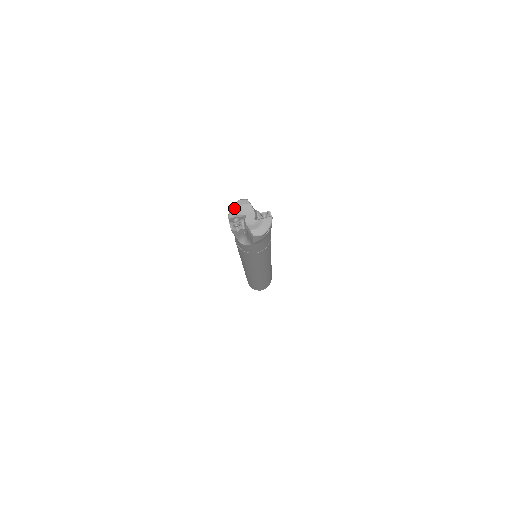
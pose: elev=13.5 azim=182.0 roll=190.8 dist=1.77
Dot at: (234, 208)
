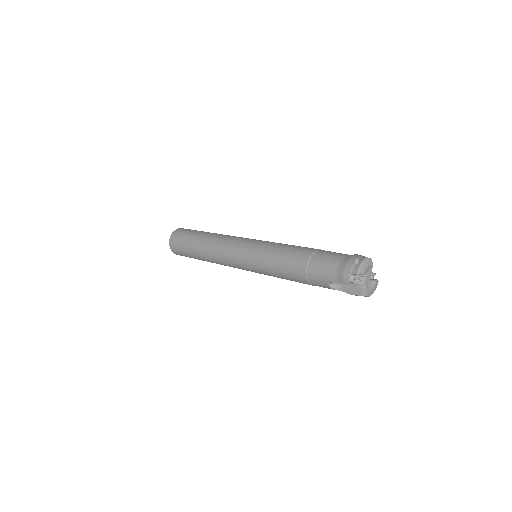
Dot at: (364, 266)
